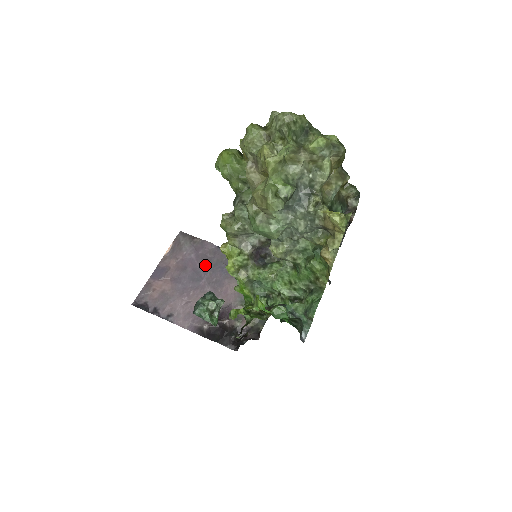
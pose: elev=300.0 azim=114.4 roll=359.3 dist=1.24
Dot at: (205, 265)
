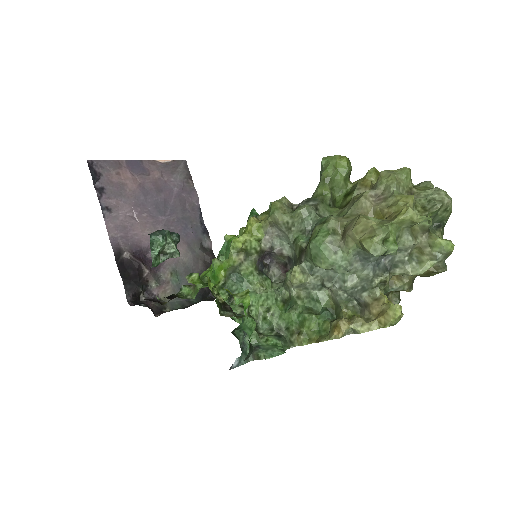
Dot at: (177, 208)
